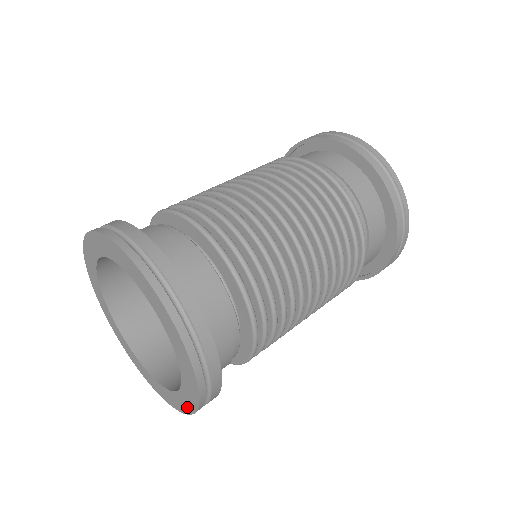
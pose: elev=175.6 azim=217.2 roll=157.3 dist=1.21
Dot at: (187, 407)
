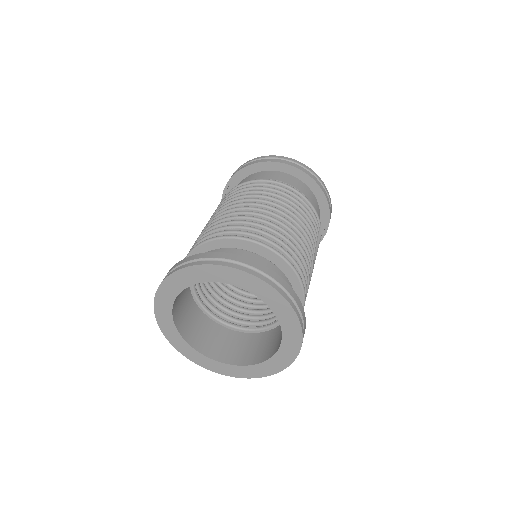
Dot at: (284, 363)
